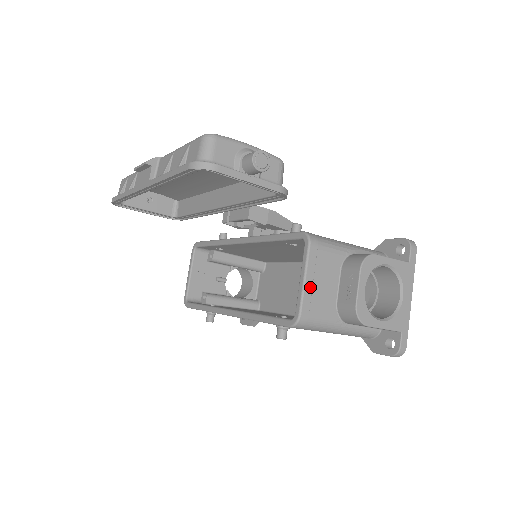
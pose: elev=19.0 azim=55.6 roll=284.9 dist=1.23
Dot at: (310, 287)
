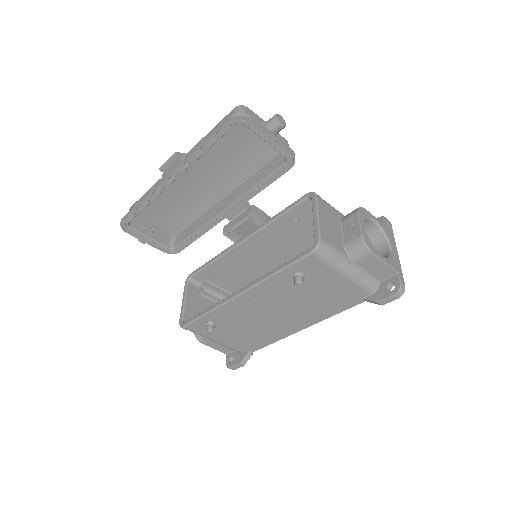
Dot at: (323, 223)
